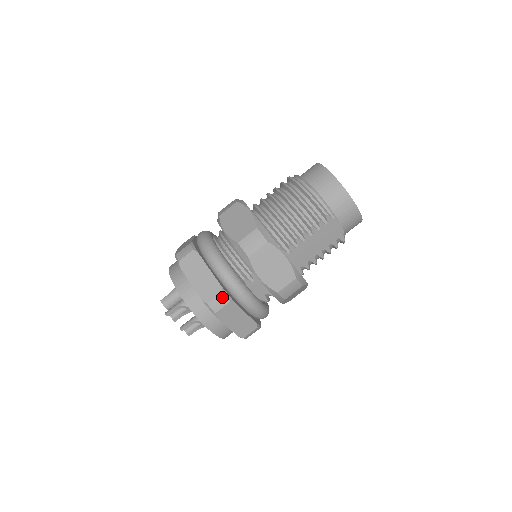
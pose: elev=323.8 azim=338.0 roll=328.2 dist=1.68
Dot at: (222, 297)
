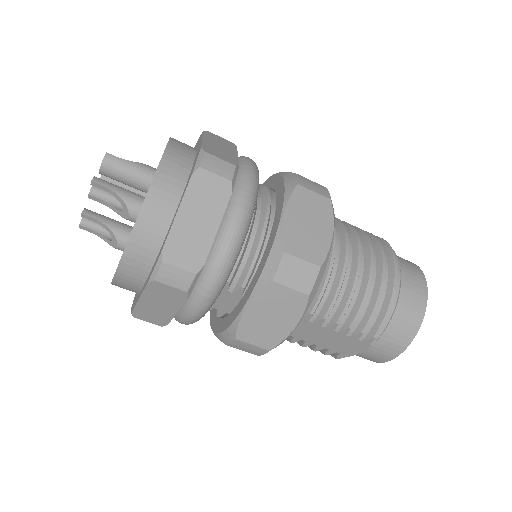
Dot at: (188, 277)
